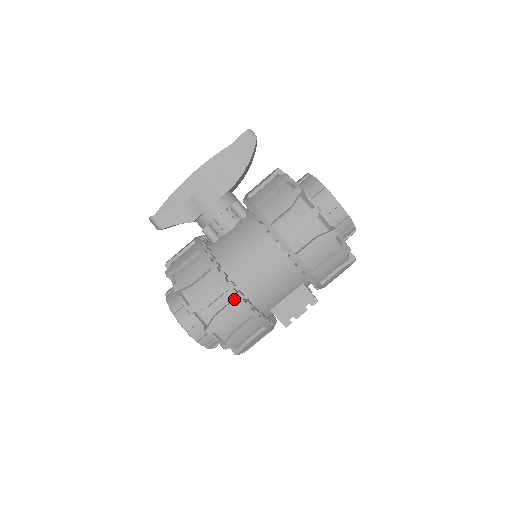
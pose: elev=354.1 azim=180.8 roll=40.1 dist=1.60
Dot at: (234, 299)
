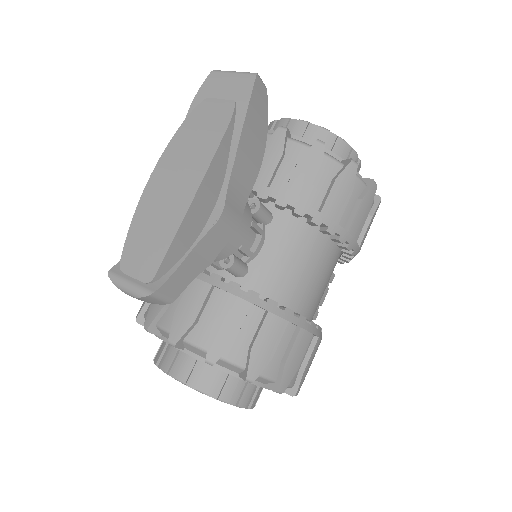
Dot at: (318, 338)
